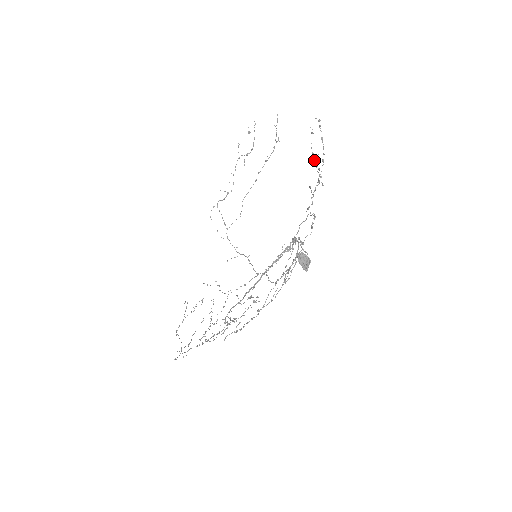
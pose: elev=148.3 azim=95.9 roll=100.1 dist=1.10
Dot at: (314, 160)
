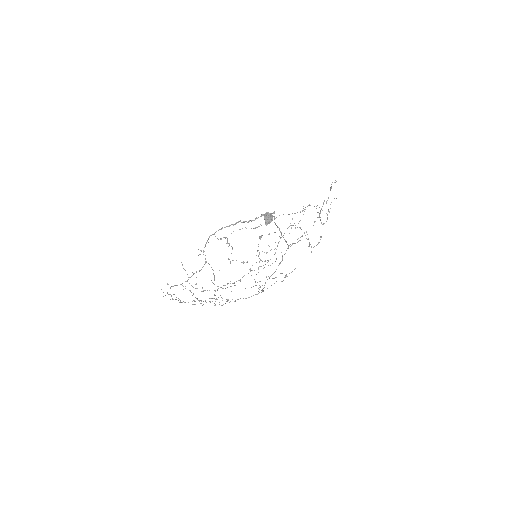
Dot at: occluded
